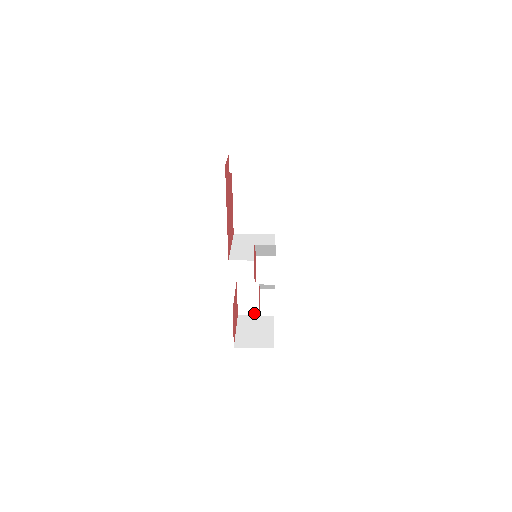
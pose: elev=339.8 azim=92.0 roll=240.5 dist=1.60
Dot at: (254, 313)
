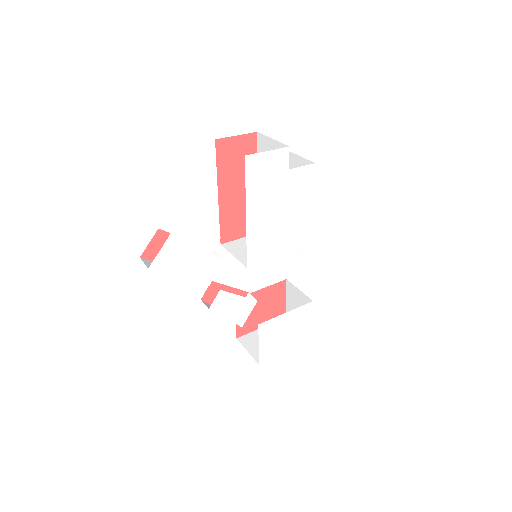
Dot at: occluded
